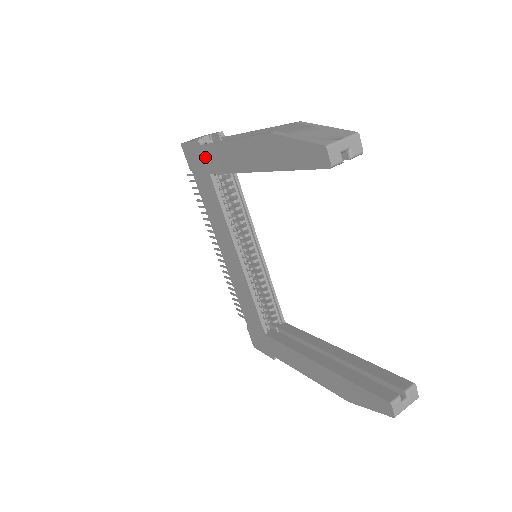
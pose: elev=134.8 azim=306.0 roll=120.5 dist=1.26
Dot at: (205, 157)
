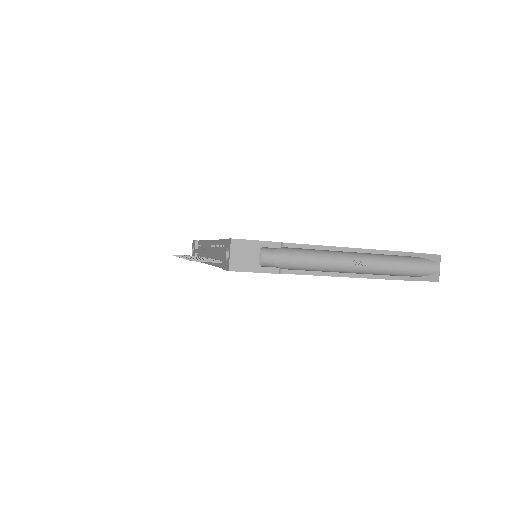
Dot at: occluded
